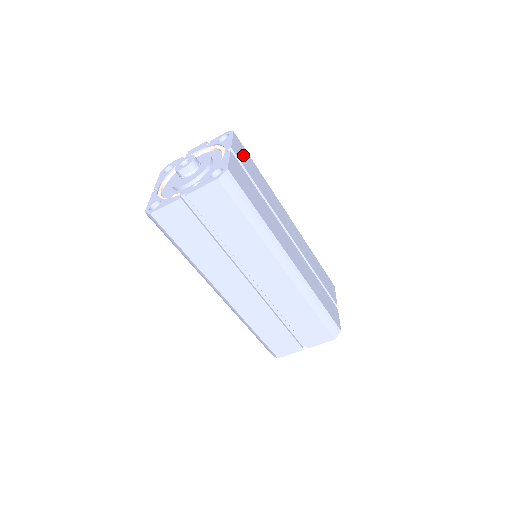
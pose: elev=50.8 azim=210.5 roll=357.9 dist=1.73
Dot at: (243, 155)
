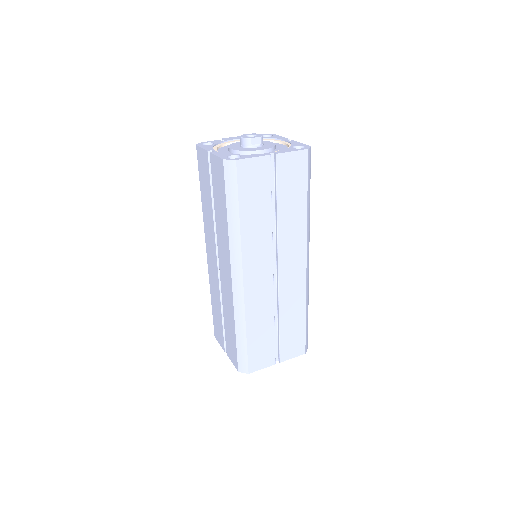
Dot at: occluded
